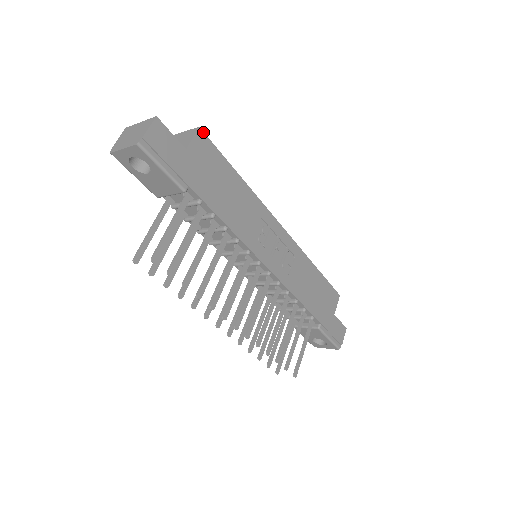
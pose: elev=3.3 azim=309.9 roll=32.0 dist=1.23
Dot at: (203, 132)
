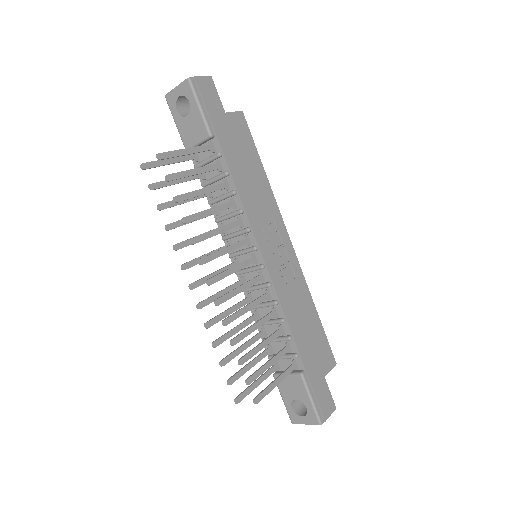
Dot at: (244, 116)
